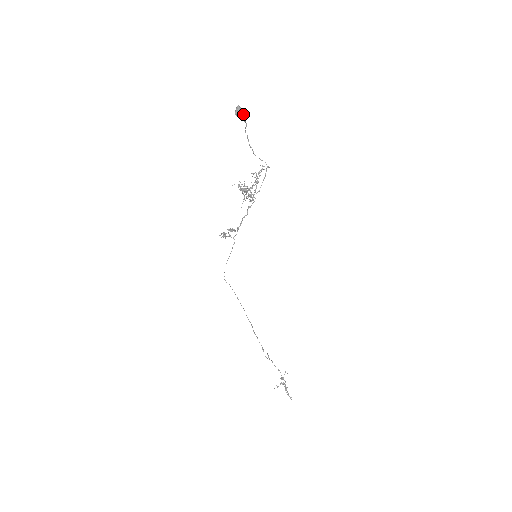
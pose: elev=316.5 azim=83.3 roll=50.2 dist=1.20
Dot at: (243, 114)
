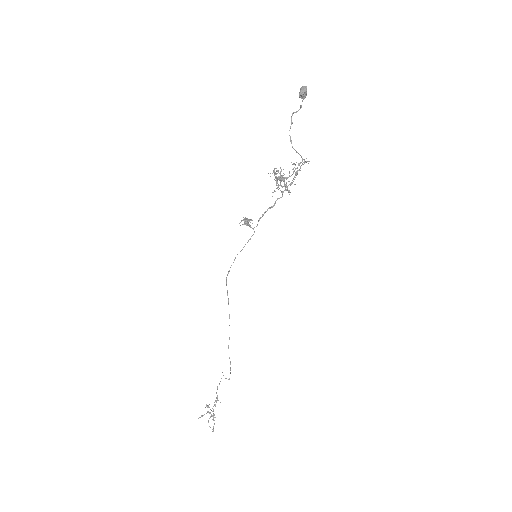
Dot at: (305, 97)
